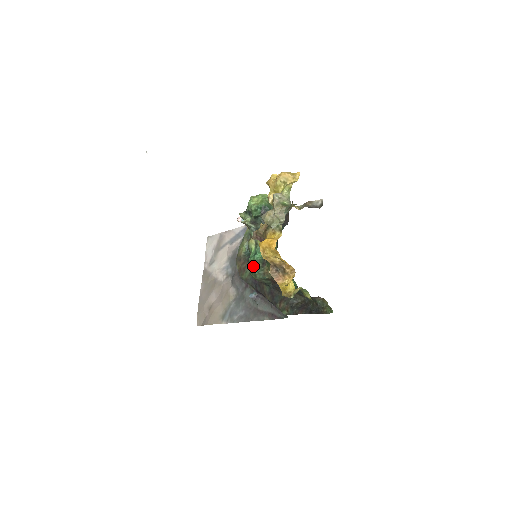
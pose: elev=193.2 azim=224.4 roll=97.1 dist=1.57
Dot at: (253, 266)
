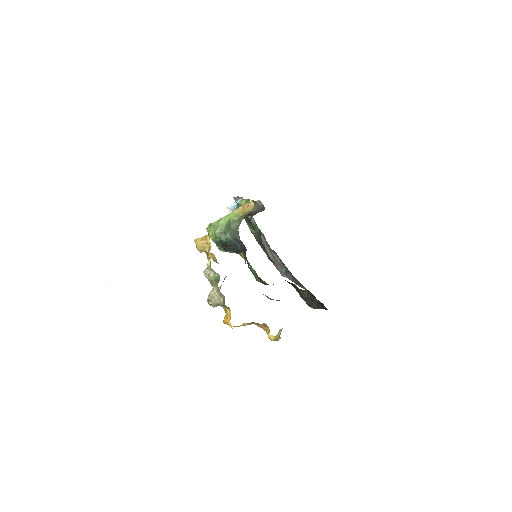
Dot at: occluded
